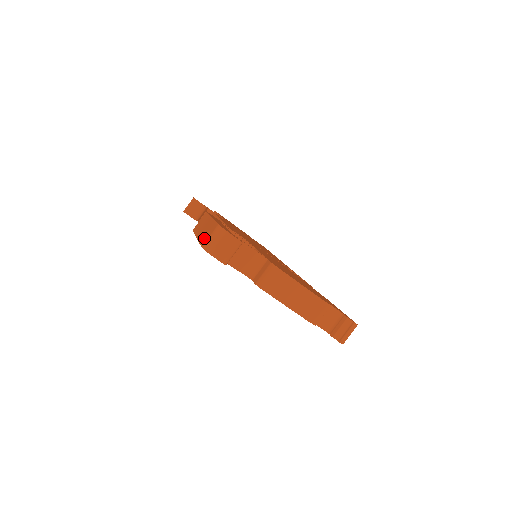
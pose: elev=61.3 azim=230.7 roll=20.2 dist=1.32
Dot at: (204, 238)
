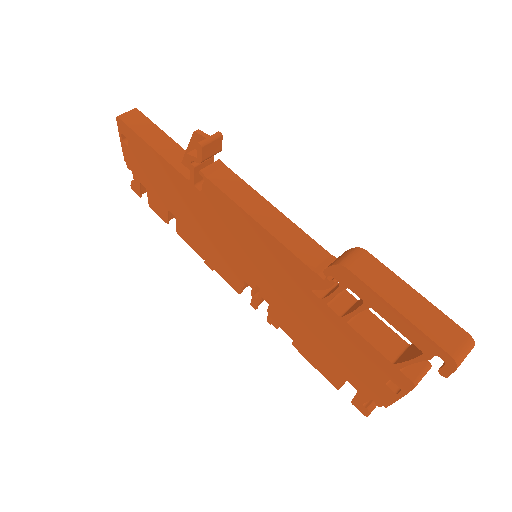
Dot at: (442, 337)
